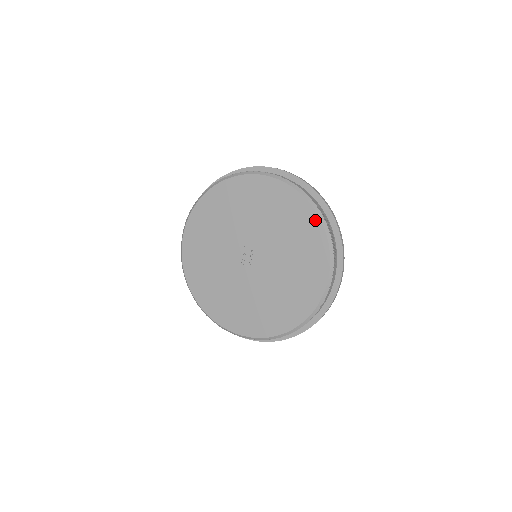
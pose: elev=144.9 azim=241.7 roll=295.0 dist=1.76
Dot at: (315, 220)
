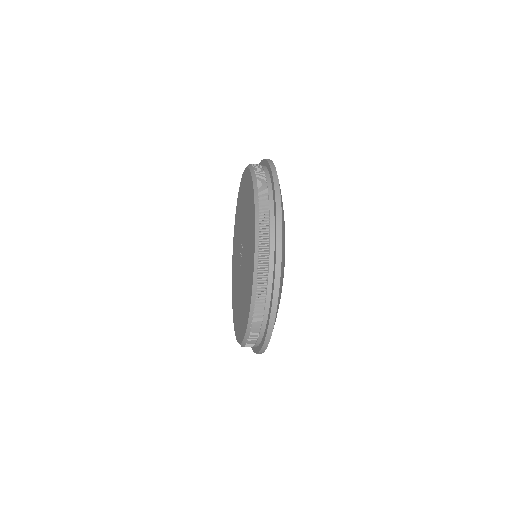
Dot at: (254, 234)
